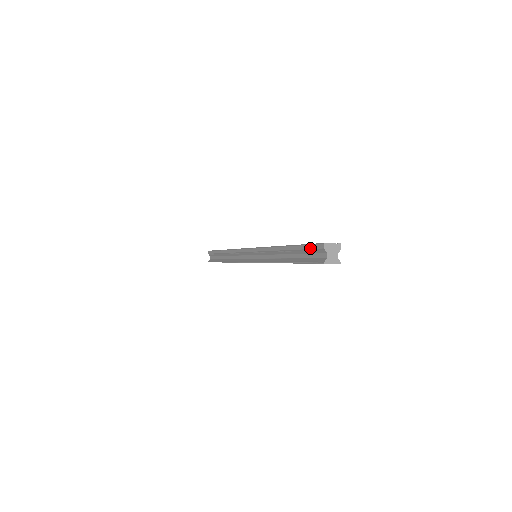
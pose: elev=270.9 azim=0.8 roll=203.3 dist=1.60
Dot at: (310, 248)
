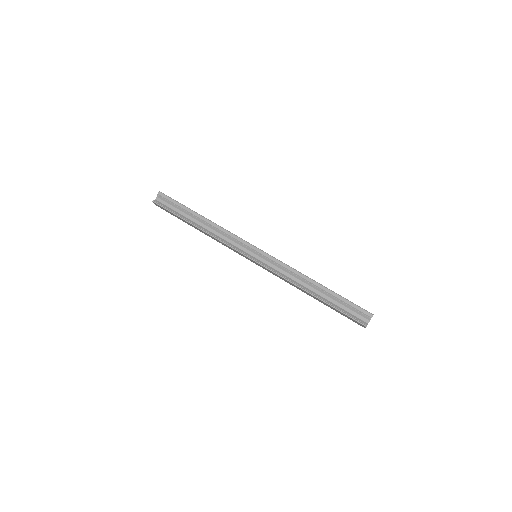
Dot at: (356, 308)
